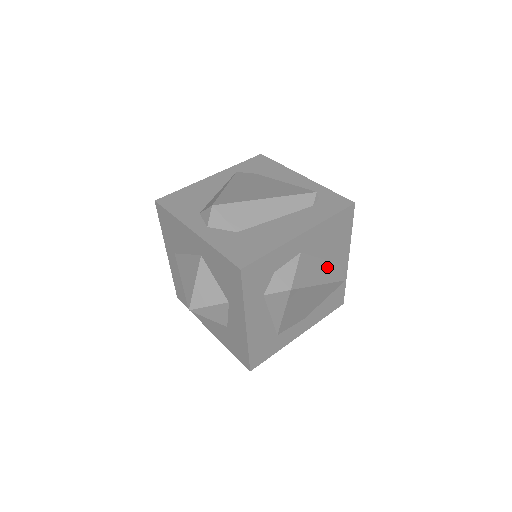
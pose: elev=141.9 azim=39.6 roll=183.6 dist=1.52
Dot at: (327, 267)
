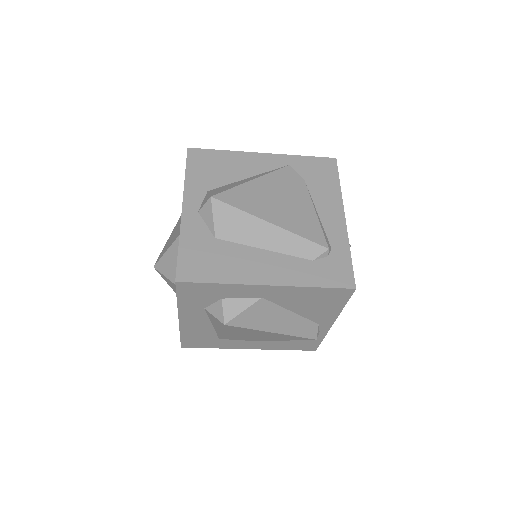
Dot at: (296, 321)
